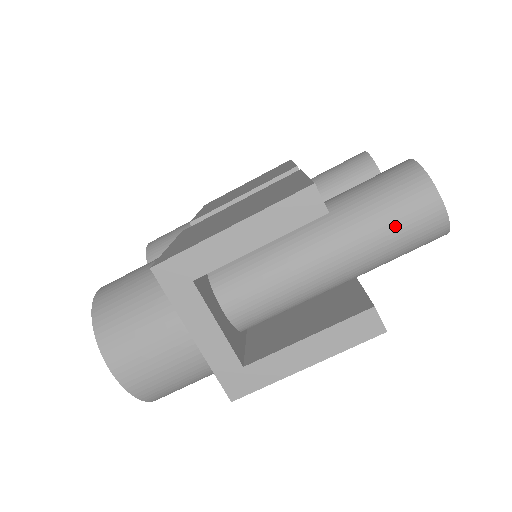
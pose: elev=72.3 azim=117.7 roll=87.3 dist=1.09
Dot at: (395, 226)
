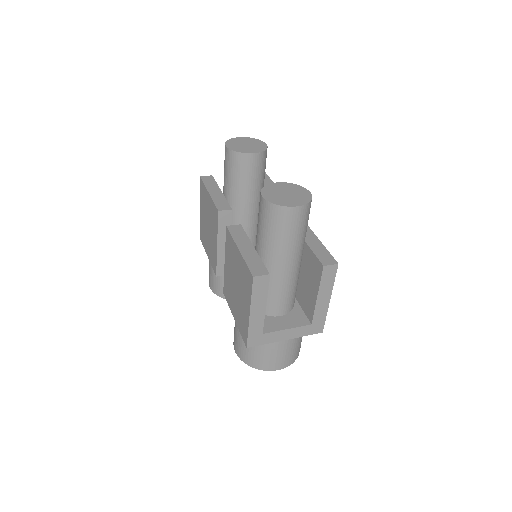
Dot at: (292, 232)
